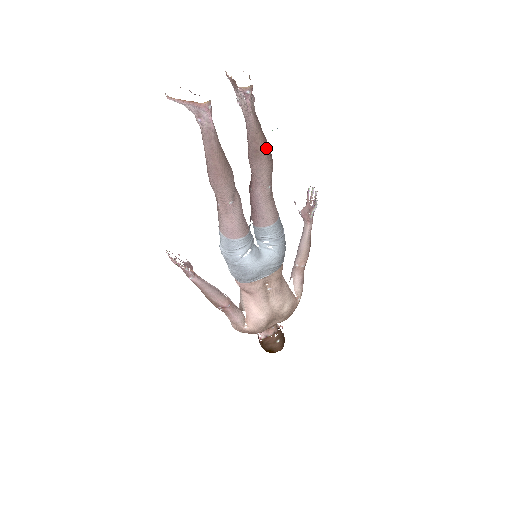
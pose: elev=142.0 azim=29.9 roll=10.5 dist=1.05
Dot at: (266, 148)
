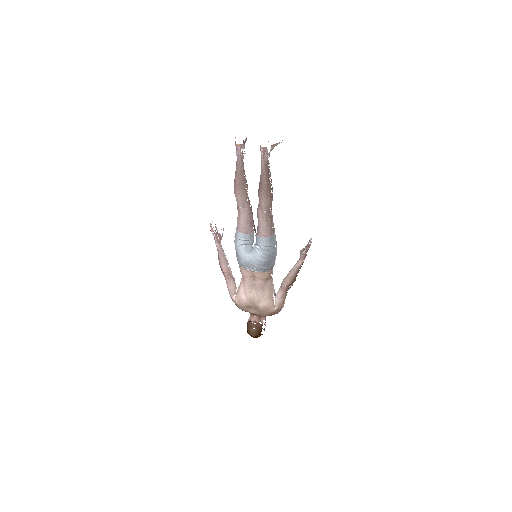
Dot at: (266, 186)
